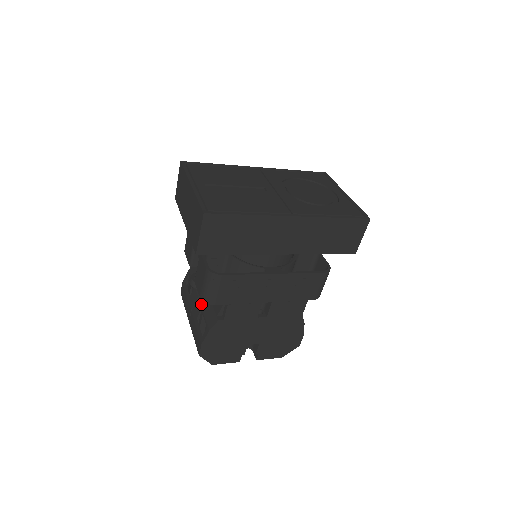
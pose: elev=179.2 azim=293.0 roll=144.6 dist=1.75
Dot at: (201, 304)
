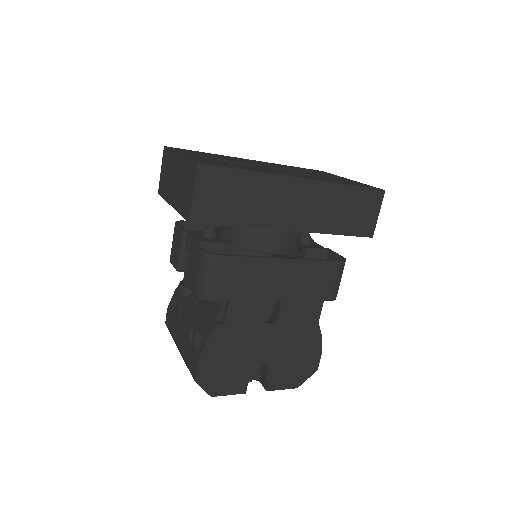
Dot at: (193, 317)
